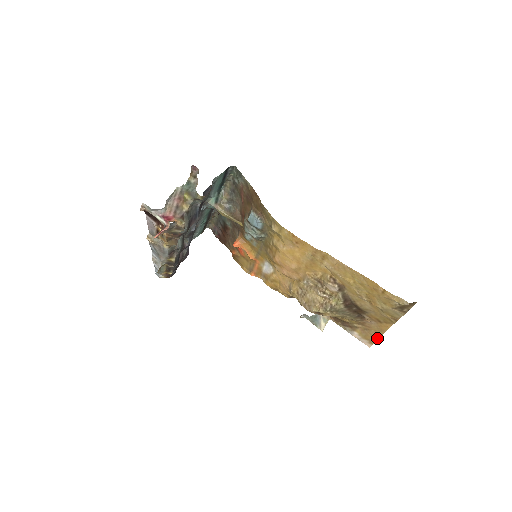
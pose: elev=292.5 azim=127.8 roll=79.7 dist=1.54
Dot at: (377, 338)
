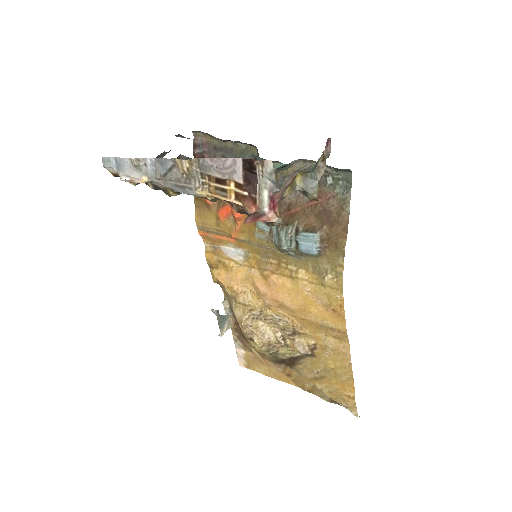
Dot at: (261, 372)
